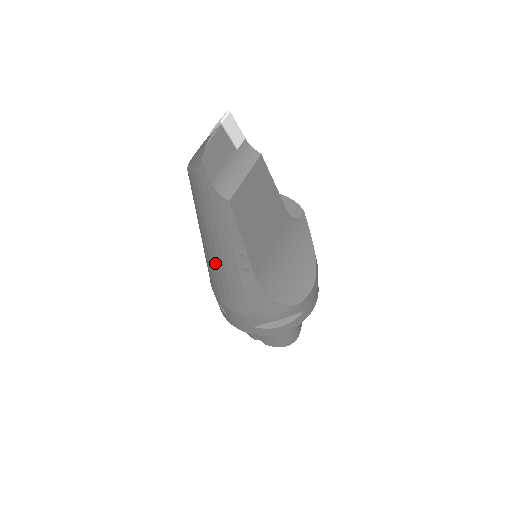
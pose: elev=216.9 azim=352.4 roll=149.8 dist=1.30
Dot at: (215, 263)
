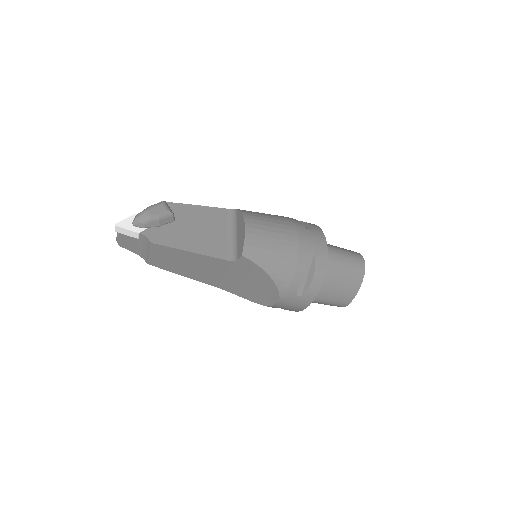
Dot at: occluded
